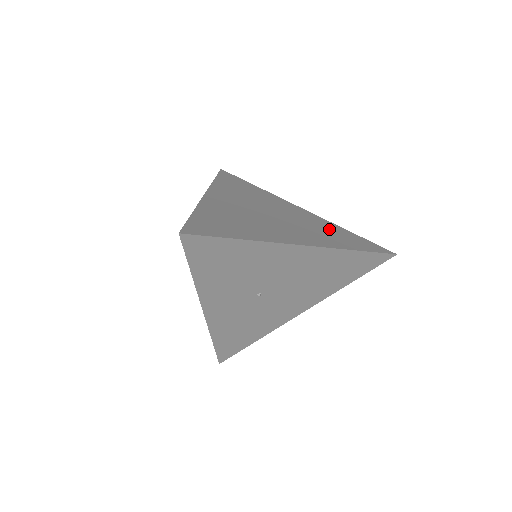
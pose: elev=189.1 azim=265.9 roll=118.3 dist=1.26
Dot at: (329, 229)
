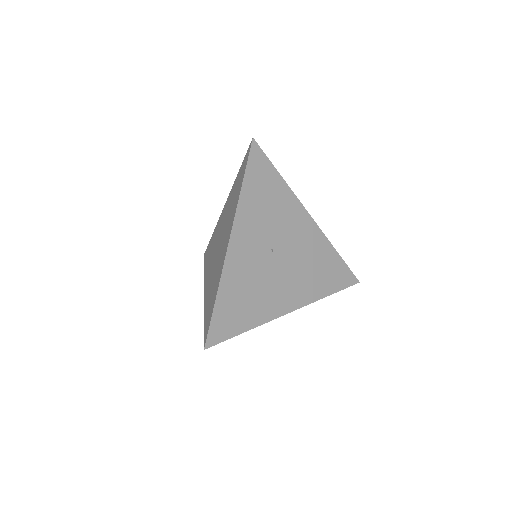
Dot at: occluded
